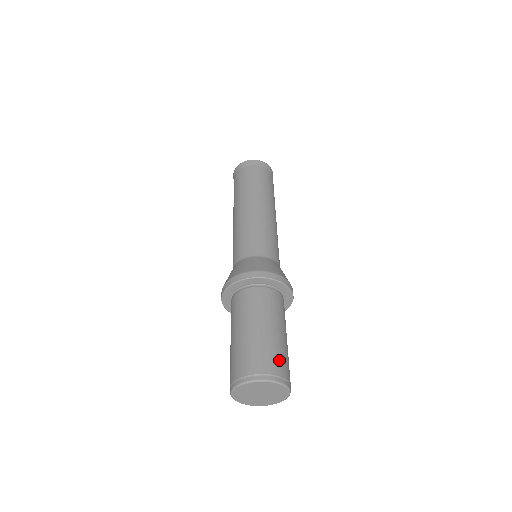
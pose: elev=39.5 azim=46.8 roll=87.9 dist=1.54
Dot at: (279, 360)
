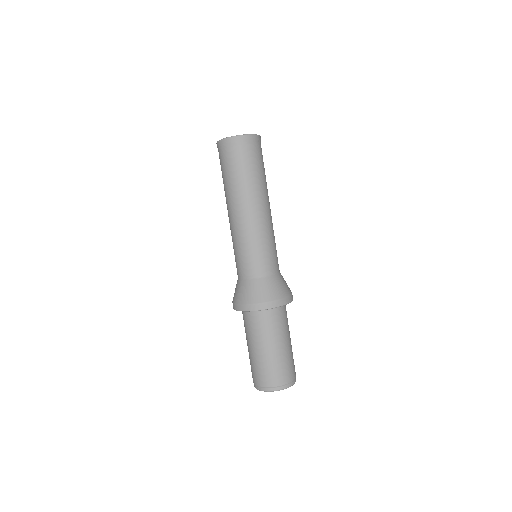
Dot at: (268, 375)
